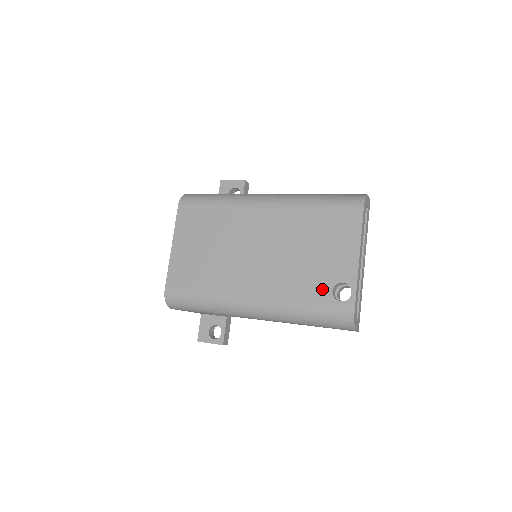
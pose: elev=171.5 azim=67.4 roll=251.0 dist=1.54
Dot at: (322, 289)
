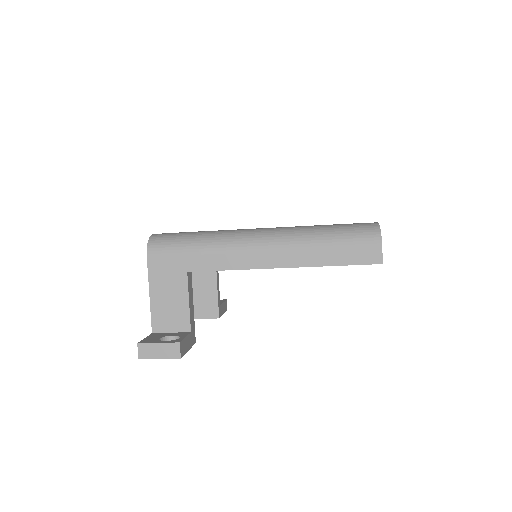
Dot at: occluded
